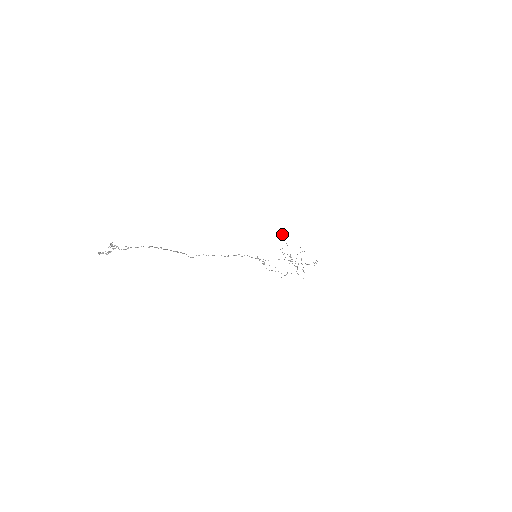
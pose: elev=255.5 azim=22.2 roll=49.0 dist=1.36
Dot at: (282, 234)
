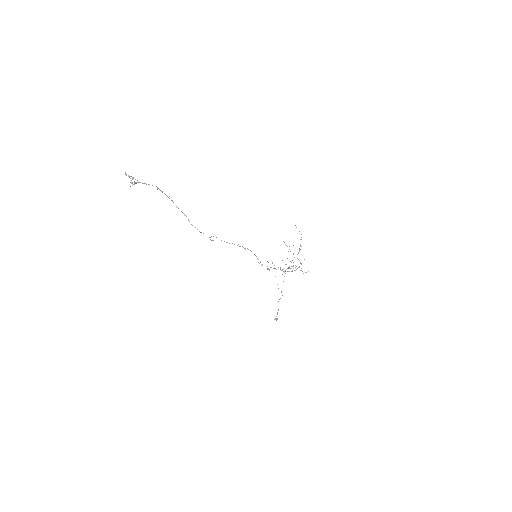
Dot at: (276, 318)
